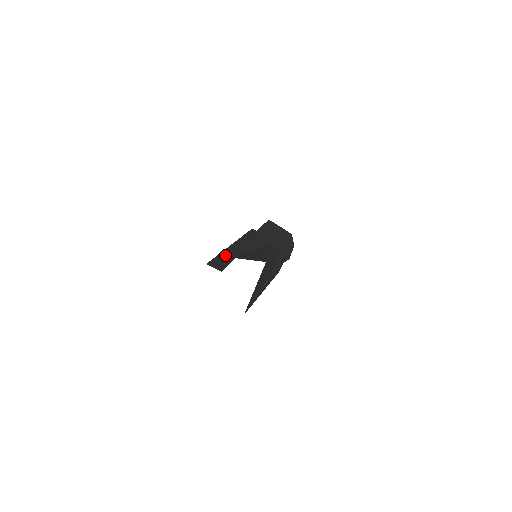
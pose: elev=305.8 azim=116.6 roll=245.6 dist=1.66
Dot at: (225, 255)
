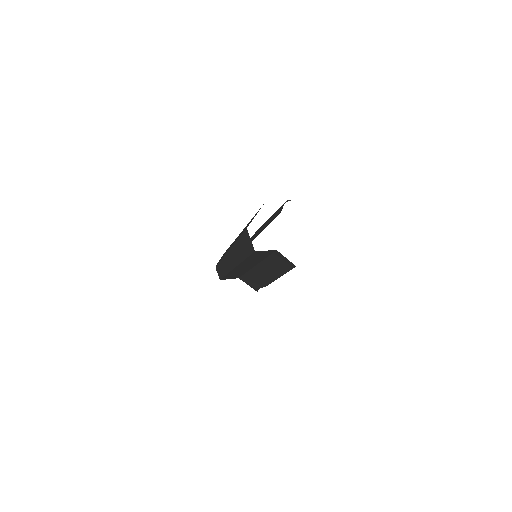
Dot at: occluded
